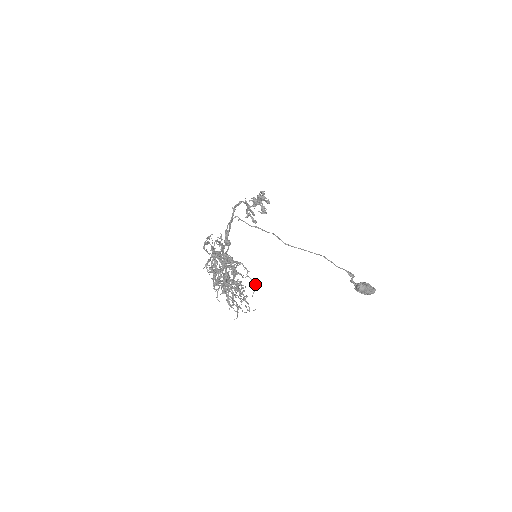
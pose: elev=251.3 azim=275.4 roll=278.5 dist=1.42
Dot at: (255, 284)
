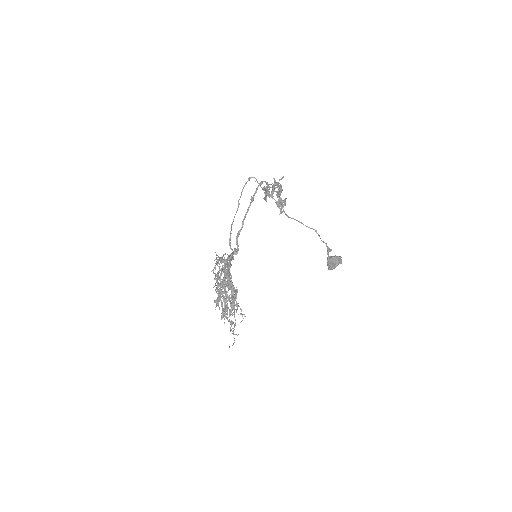
Dot at: occluded
